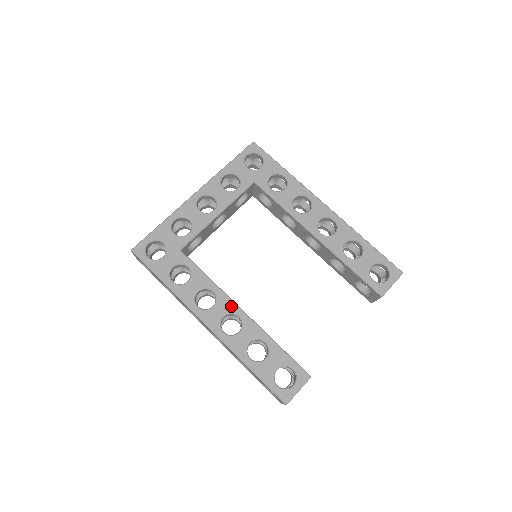
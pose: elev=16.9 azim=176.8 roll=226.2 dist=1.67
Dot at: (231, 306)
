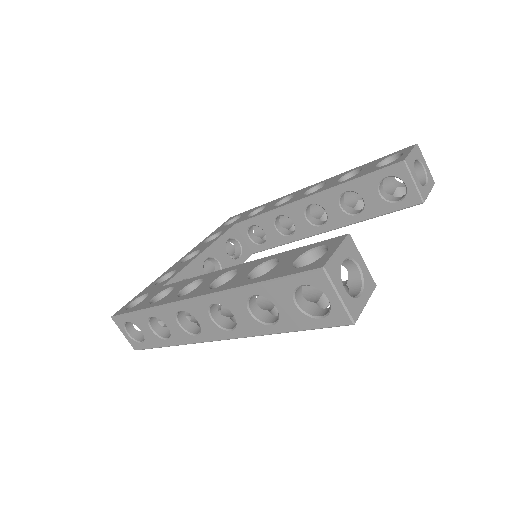
Dot at: (221, 272)
